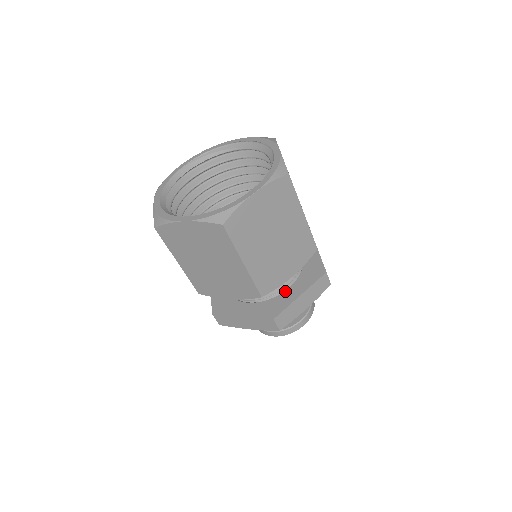
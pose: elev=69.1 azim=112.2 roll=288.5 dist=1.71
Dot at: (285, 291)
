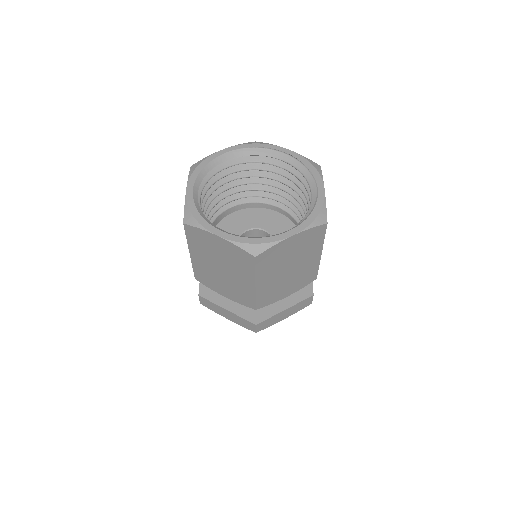
Dot at: occluded
